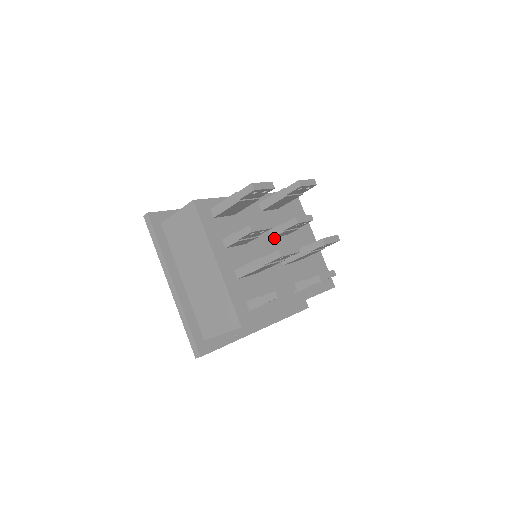
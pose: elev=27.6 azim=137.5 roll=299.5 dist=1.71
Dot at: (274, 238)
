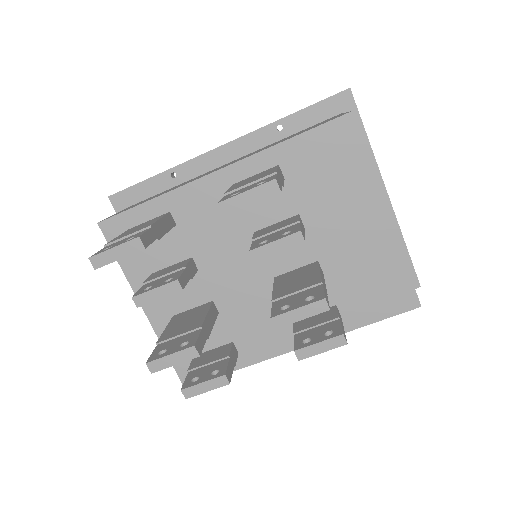
Dot at: occluded
